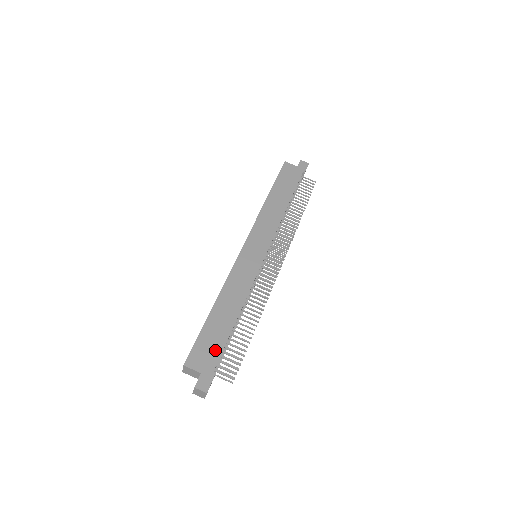
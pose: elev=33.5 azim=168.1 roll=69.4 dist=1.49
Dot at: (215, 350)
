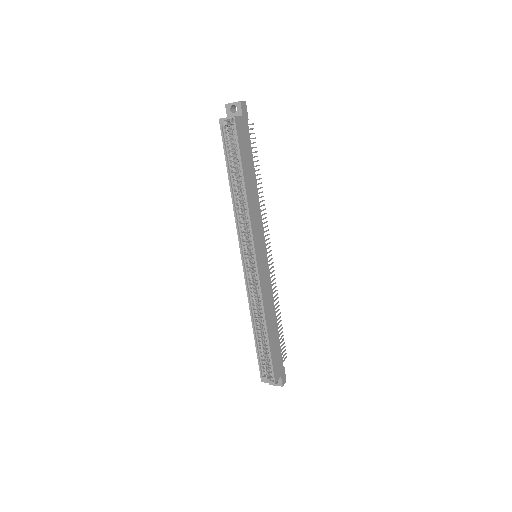
Dot at: (279, 356)
